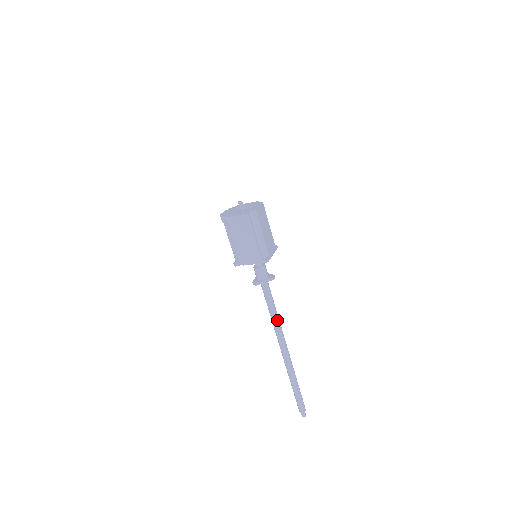
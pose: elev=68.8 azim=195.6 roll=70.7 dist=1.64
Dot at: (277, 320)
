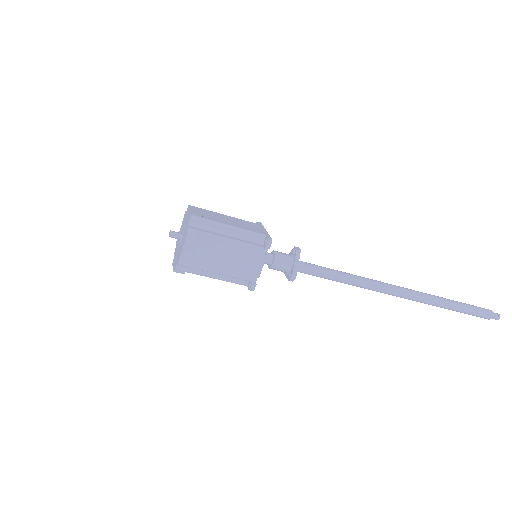
Dot at: (356, 278)
